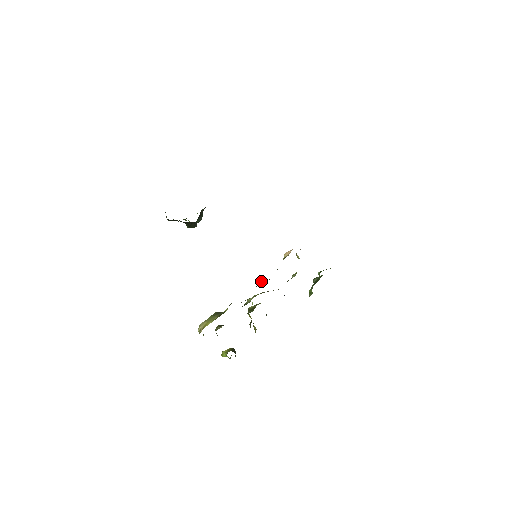
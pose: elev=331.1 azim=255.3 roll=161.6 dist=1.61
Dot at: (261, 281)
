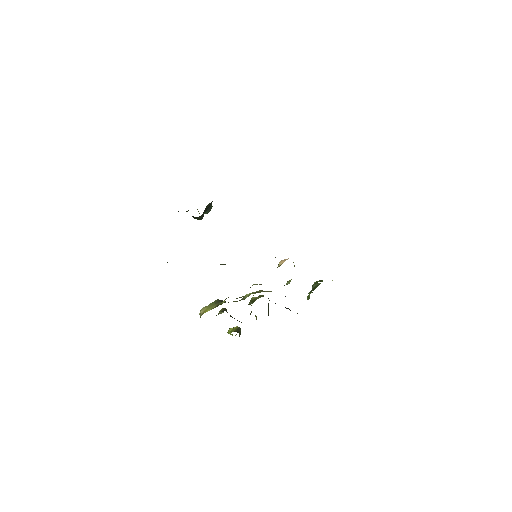
Dot at: (254, 284)
